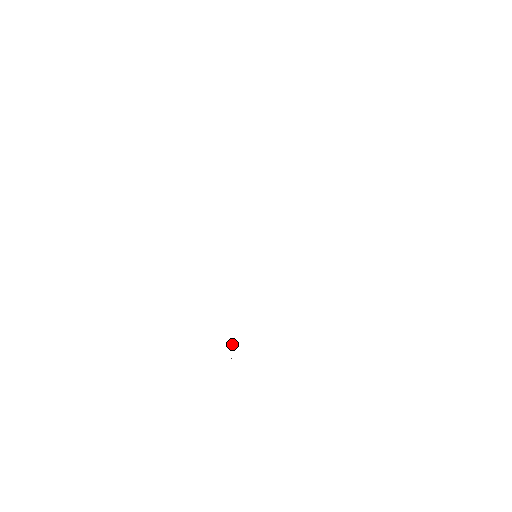
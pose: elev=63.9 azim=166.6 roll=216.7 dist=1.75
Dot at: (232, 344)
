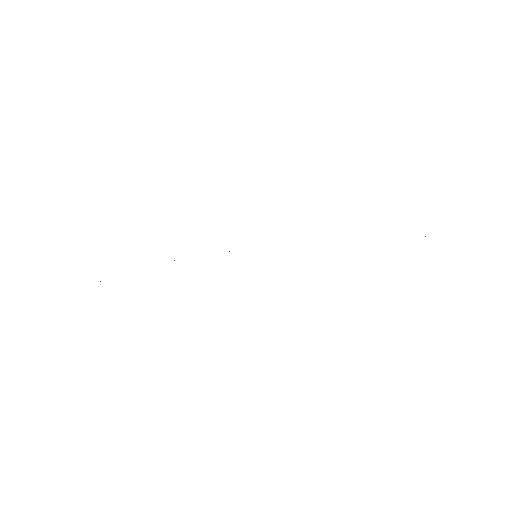
Dot at: occluded
